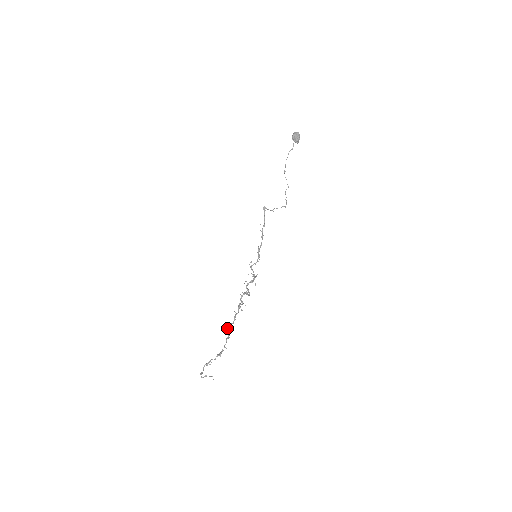
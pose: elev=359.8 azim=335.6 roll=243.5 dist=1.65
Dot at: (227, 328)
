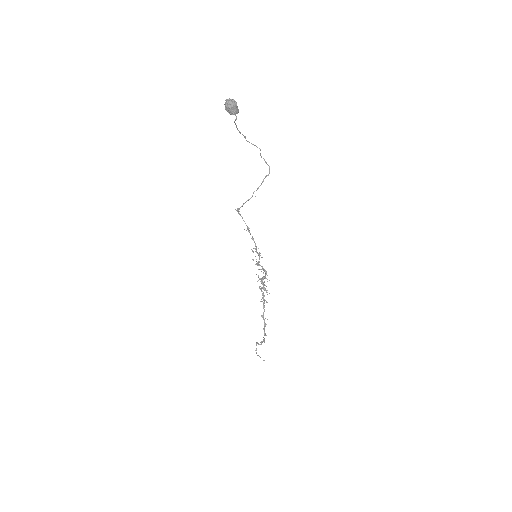
Dot at: (261, 315)
